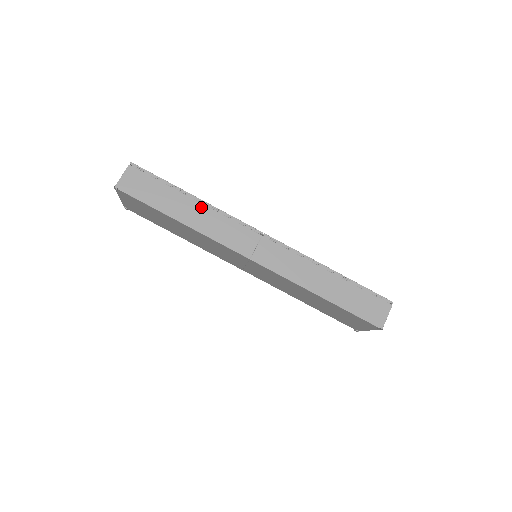
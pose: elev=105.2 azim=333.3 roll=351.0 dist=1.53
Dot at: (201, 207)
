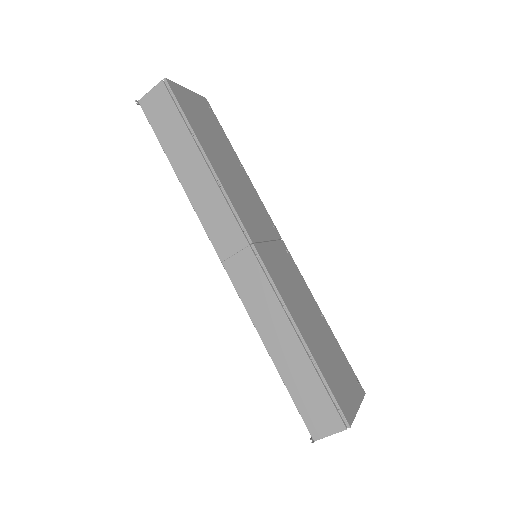
Dot at: (205, 172)
